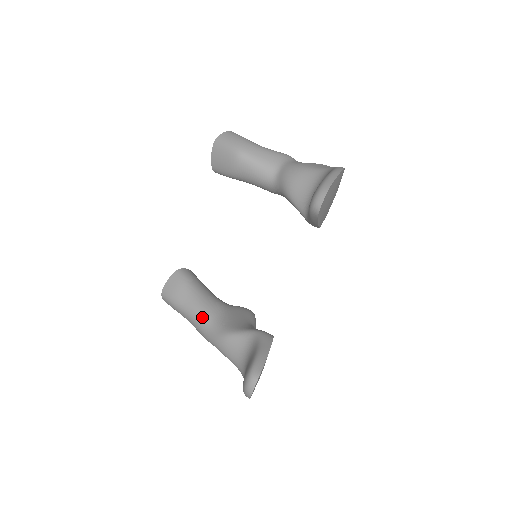
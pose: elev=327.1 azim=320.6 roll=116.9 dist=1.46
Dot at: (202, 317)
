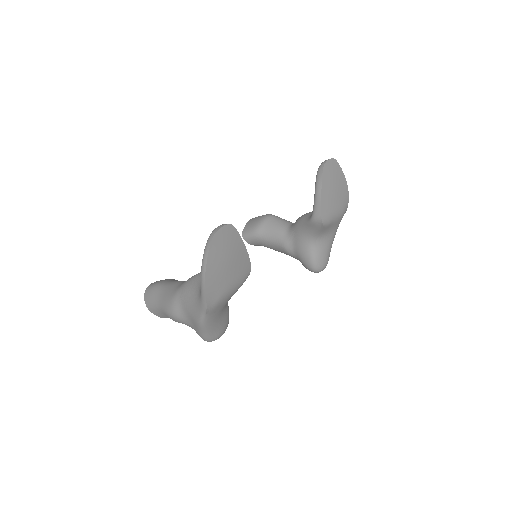
Dot at: (181, 281)
